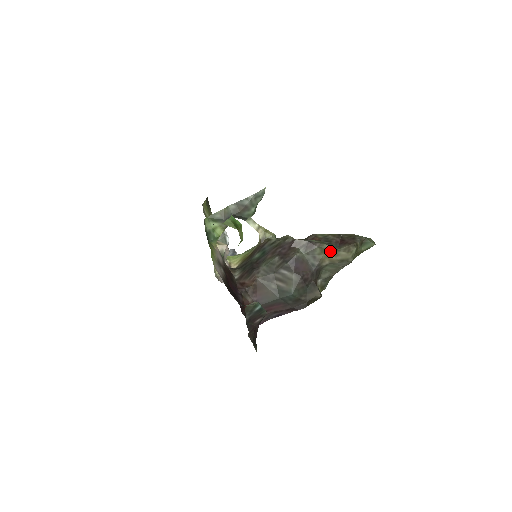
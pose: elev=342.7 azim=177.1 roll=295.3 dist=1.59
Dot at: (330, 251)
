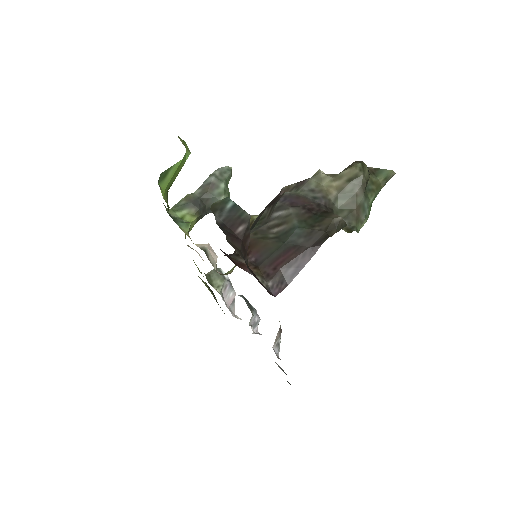
Dot at: (329, 177)
